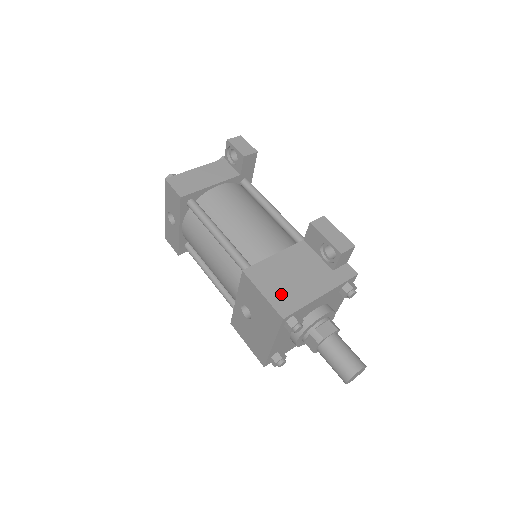
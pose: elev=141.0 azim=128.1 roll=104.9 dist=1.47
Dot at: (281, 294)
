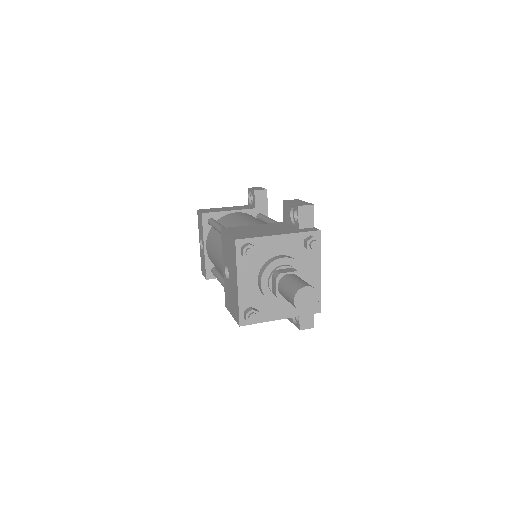
Dot at: (243, 234)
